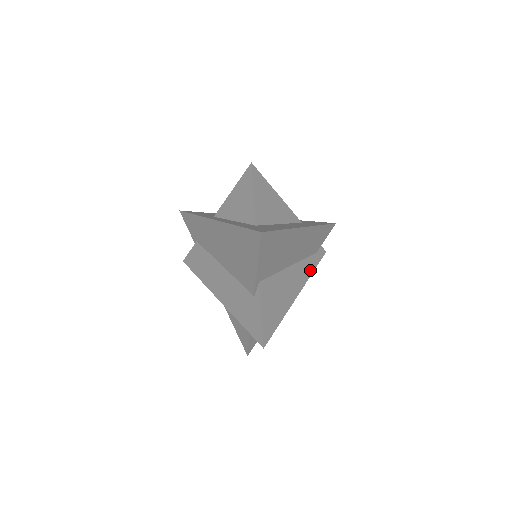
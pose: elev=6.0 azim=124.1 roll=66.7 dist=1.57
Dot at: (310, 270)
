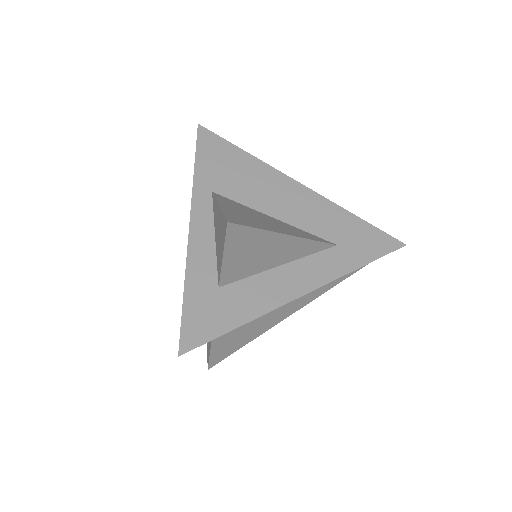
Dot at: (331, 284)
